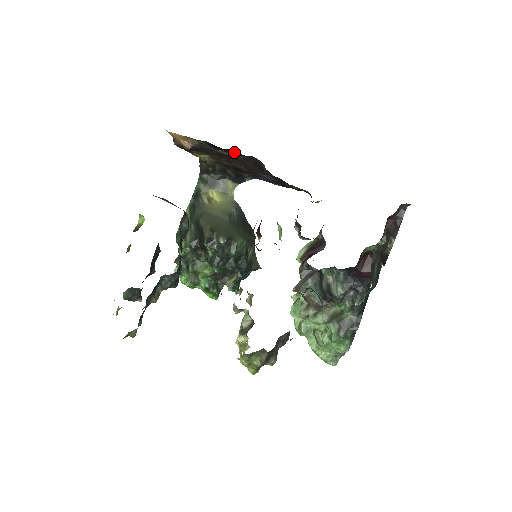
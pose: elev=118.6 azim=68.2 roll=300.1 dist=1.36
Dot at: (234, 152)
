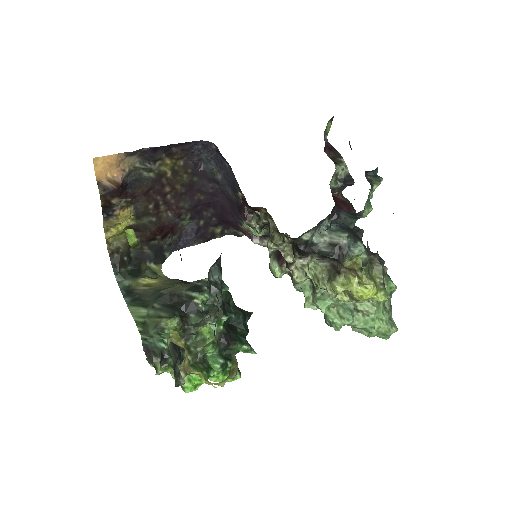
Dot at: (176, 149)
